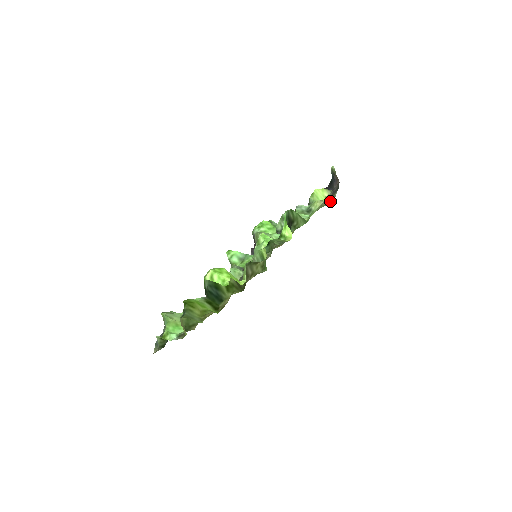
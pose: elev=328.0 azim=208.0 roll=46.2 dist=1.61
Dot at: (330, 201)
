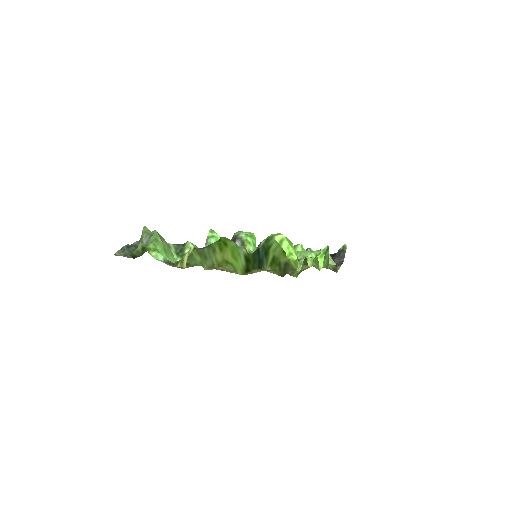
Dot at: occluded
